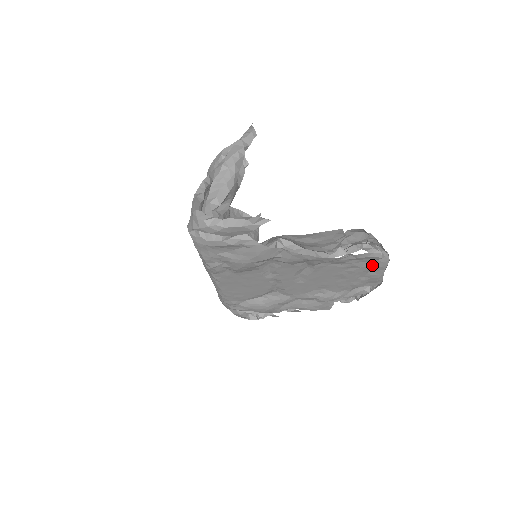
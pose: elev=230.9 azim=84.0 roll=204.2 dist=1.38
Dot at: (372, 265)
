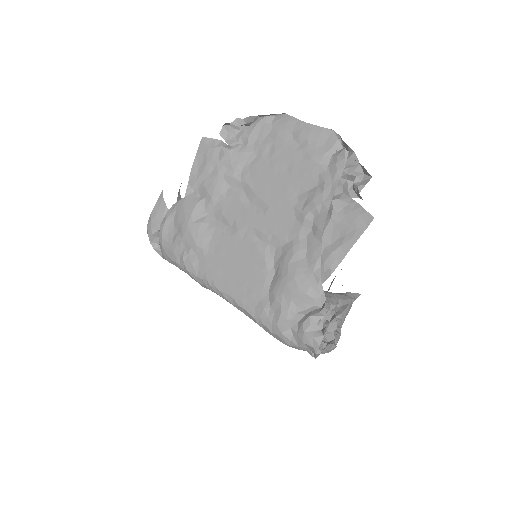
Dot at: (278, 130)
